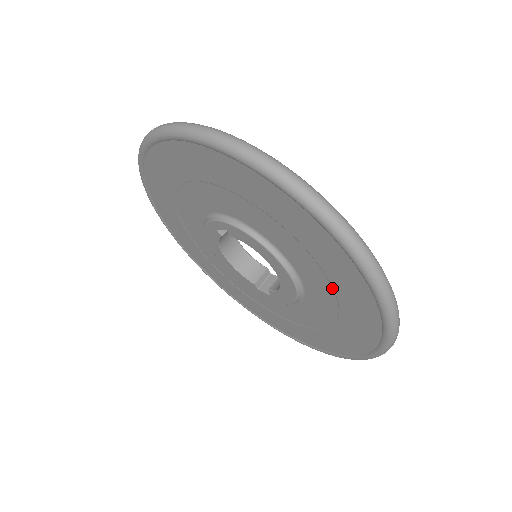
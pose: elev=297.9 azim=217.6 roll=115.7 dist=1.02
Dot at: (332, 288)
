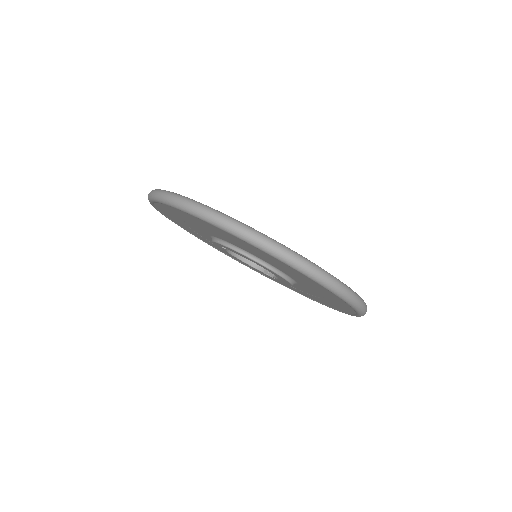
Dot at: (307, 283)
